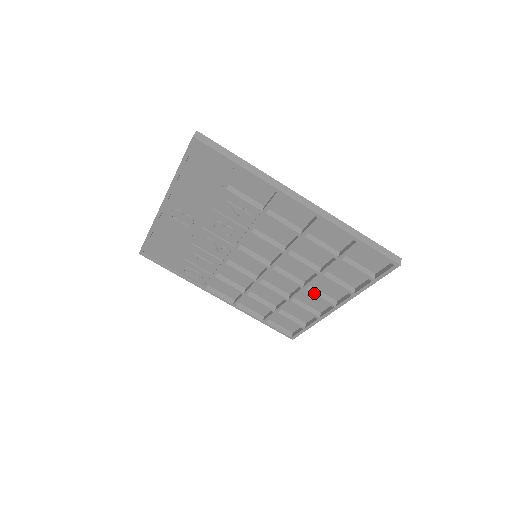
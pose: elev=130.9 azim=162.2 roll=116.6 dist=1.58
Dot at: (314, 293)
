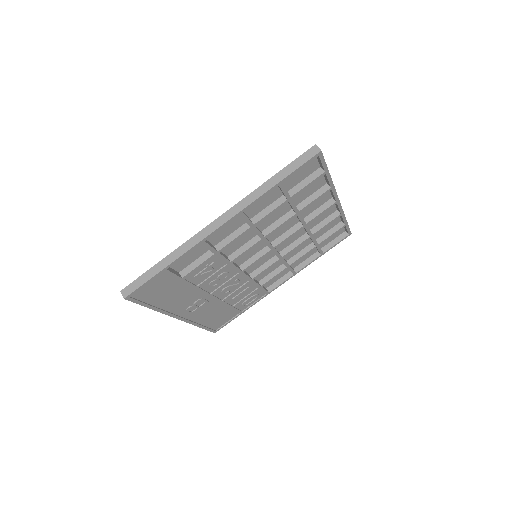
Dot at: (314, 218)
